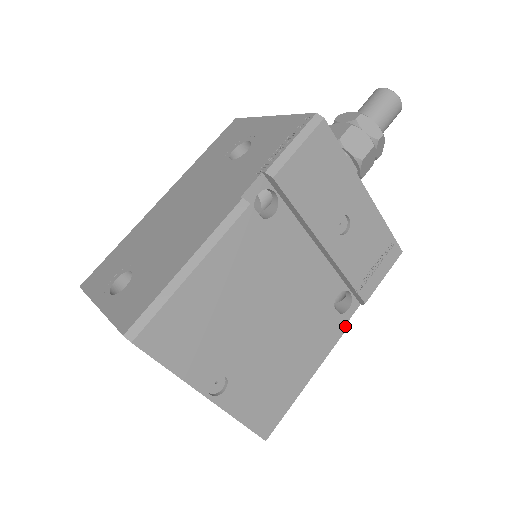
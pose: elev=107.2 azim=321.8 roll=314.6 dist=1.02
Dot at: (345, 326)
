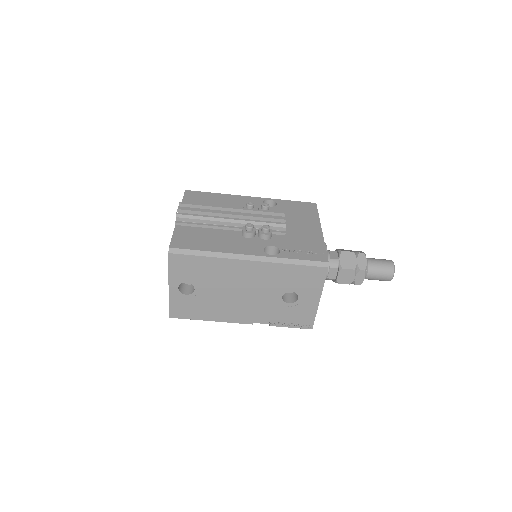
Dot at: occluded
